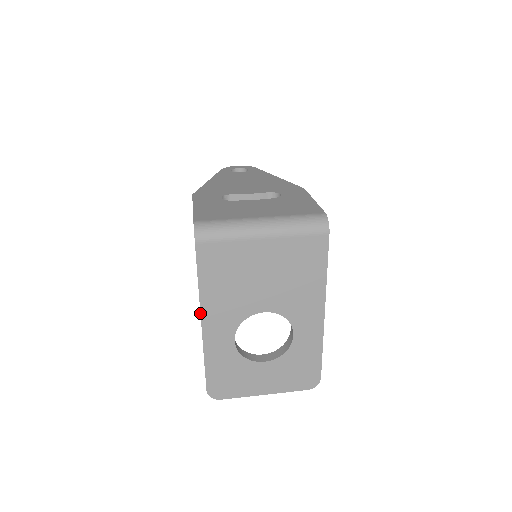
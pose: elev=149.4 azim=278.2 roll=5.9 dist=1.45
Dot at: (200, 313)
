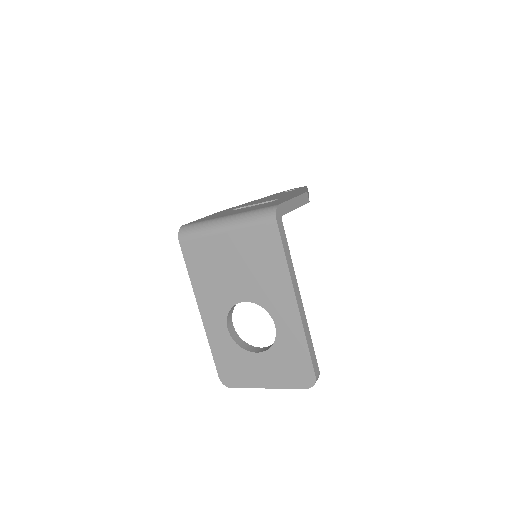
Dot at: (197, 302)
